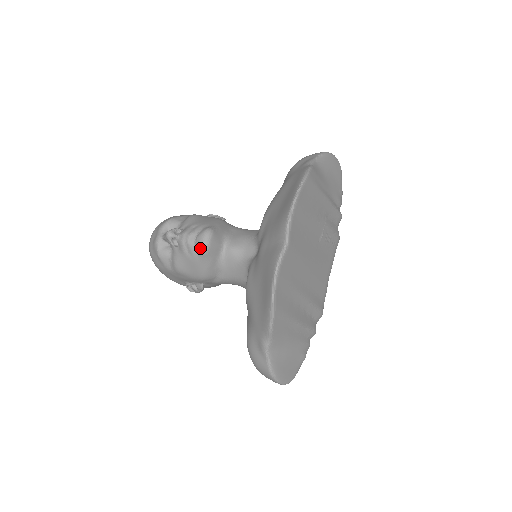
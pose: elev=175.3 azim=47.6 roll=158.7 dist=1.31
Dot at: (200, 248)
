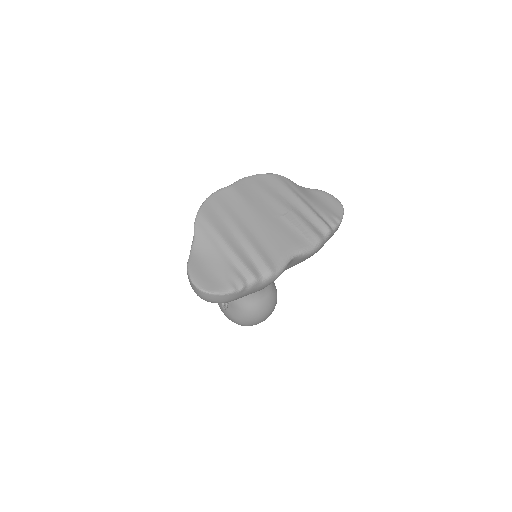
Dot at: occluded
